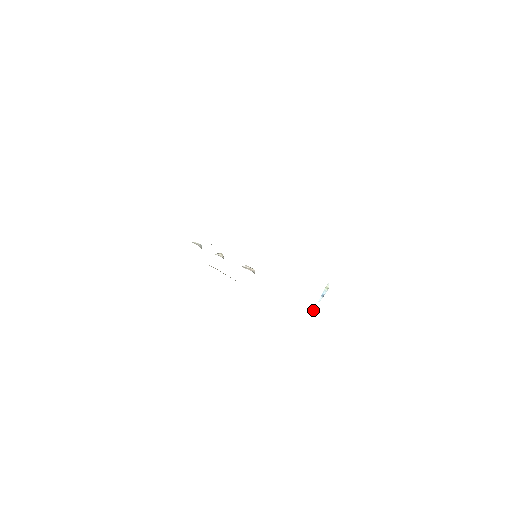
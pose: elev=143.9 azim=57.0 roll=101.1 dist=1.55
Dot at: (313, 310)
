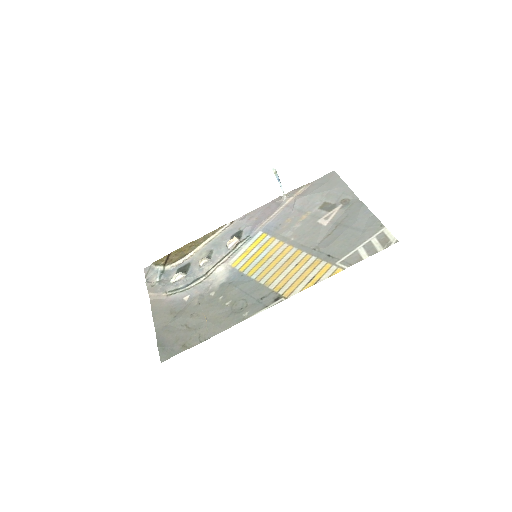
Dot at: (285, 196)
